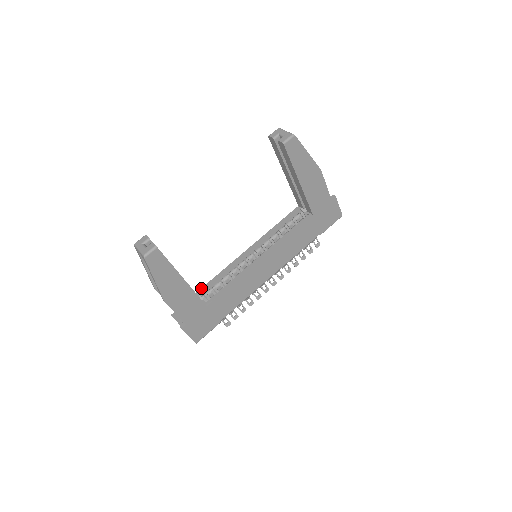
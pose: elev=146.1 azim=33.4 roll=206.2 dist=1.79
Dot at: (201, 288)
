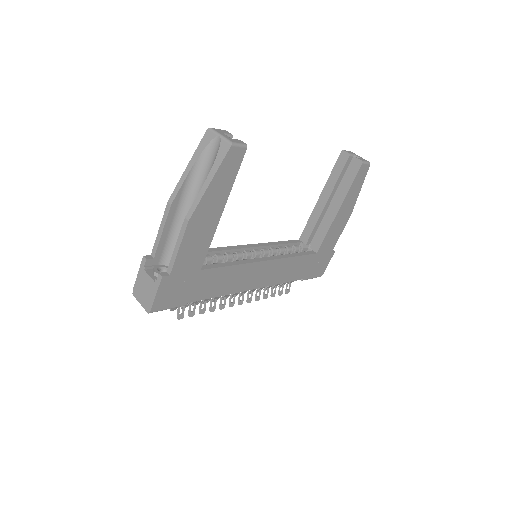
Dot at: occluded
